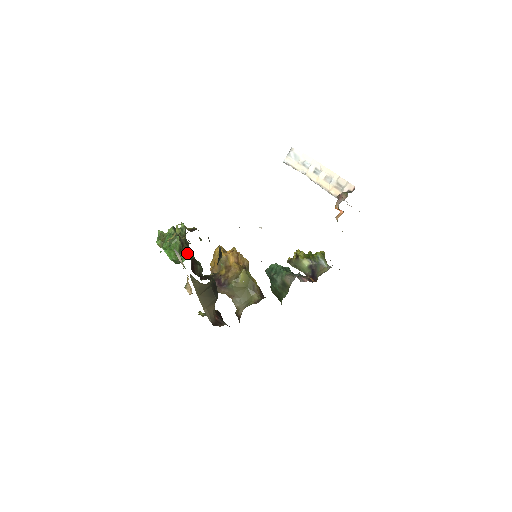
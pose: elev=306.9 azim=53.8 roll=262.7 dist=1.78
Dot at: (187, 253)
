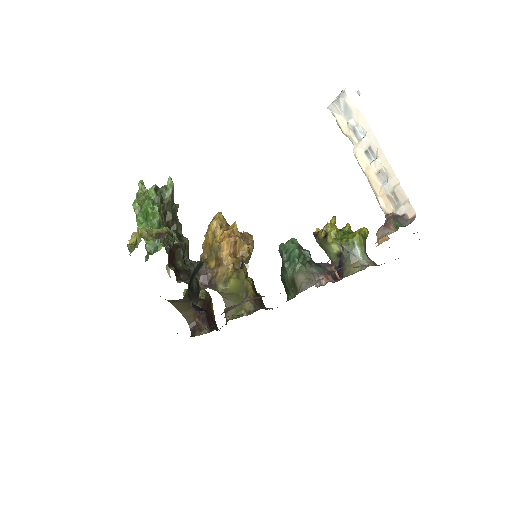
Dot at: occluded
